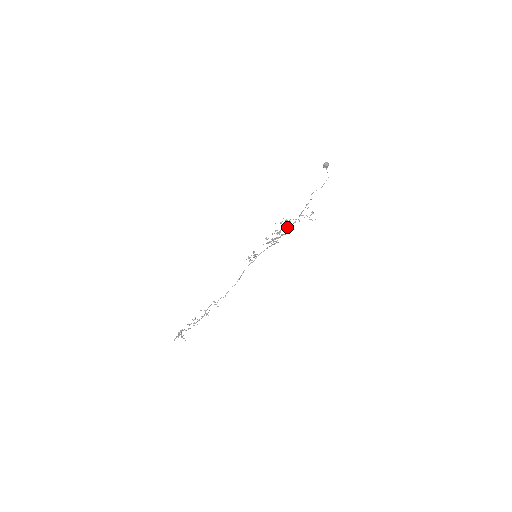
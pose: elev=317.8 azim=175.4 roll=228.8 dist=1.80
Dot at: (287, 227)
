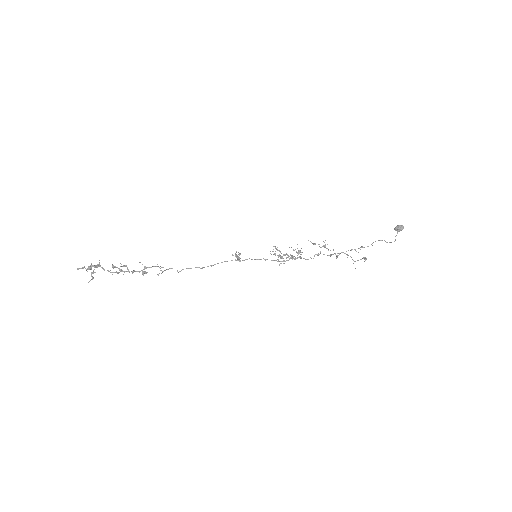
Dot at: occluded
